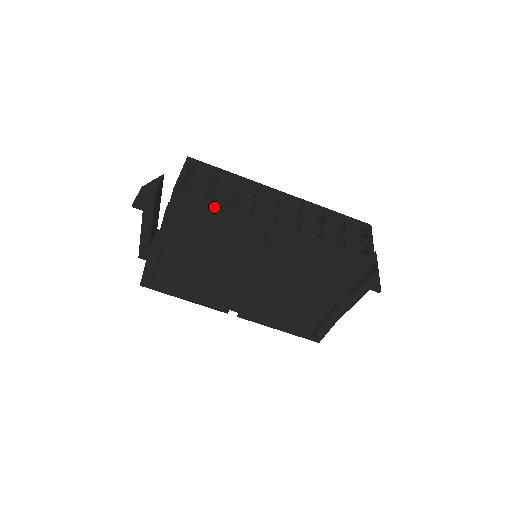
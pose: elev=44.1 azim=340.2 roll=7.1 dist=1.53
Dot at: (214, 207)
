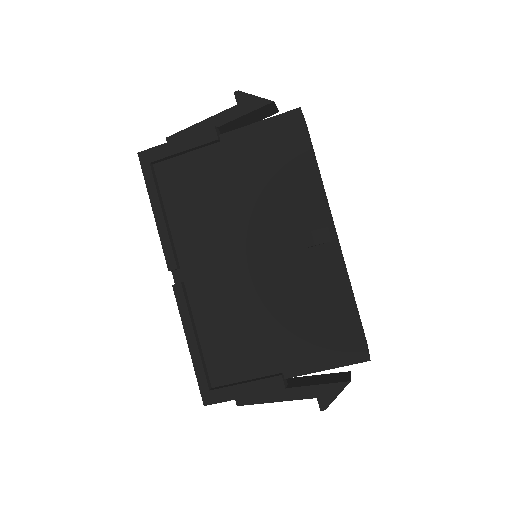
Dot at: (309, 157)
